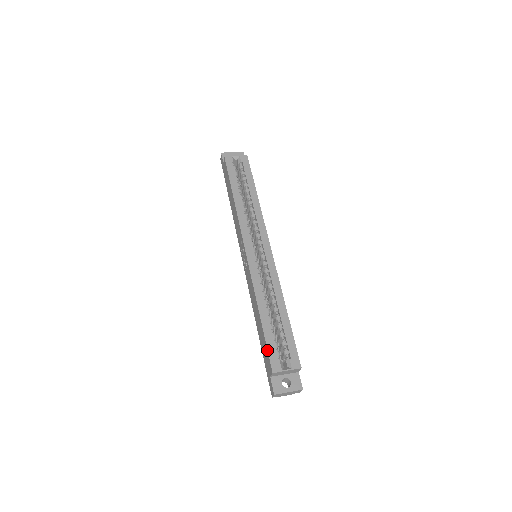
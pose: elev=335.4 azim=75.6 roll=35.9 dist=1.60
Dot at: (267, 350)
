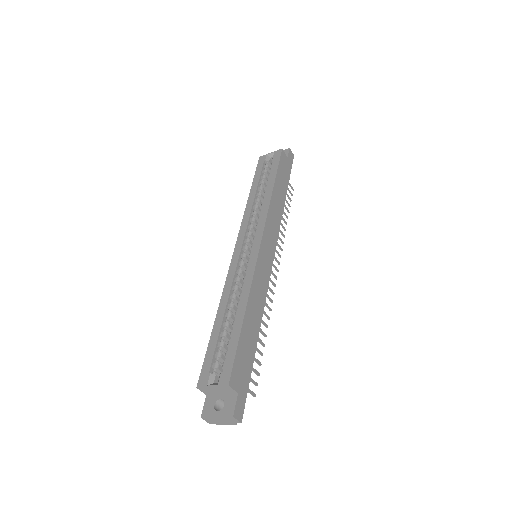
Dot at: (204, 360)
